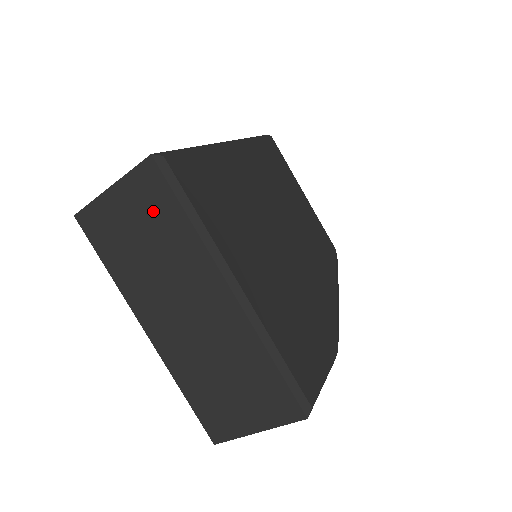
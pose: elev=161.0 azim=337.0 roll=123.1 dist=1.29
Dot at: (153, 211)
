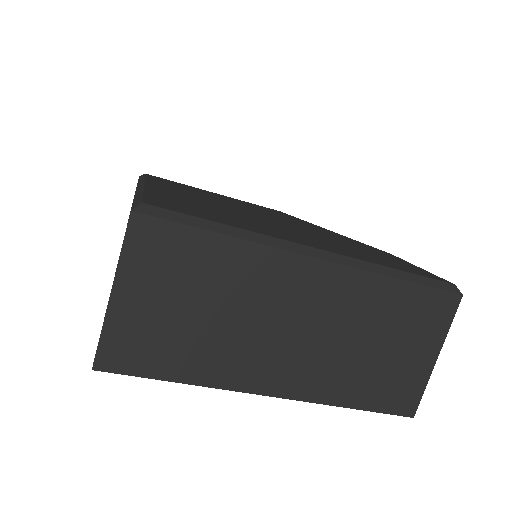
Dot at: (180, 267)
